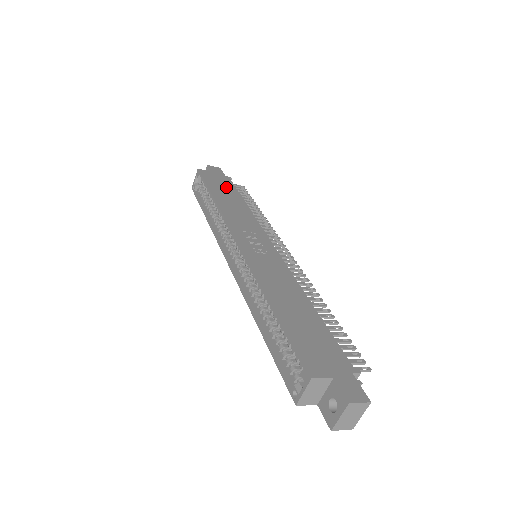
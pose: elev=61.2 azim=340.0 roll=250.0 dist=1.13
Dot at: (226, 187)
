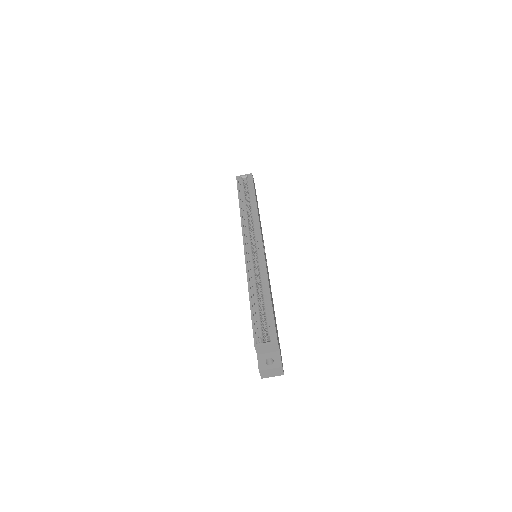
Dot at: occluded
